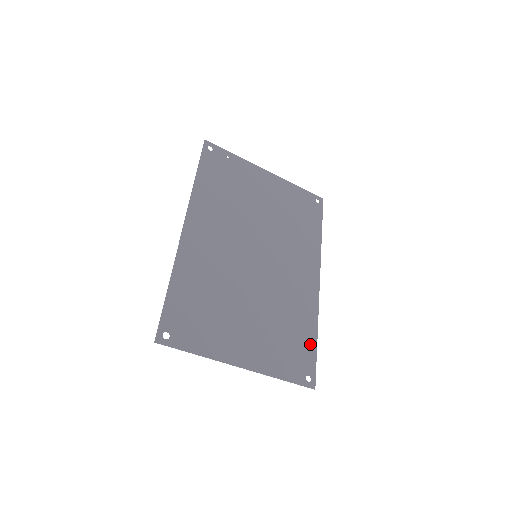
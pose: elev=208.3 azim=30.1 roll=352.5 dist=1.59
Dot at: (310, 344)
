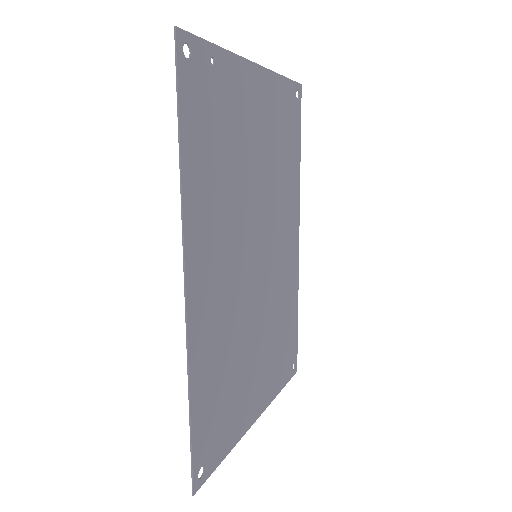
Dot at: (294, 328)
